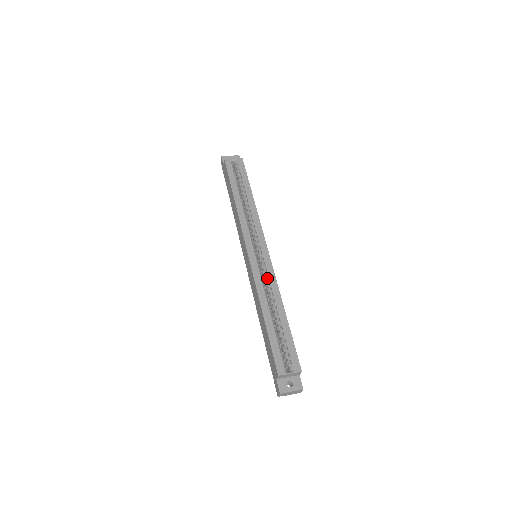
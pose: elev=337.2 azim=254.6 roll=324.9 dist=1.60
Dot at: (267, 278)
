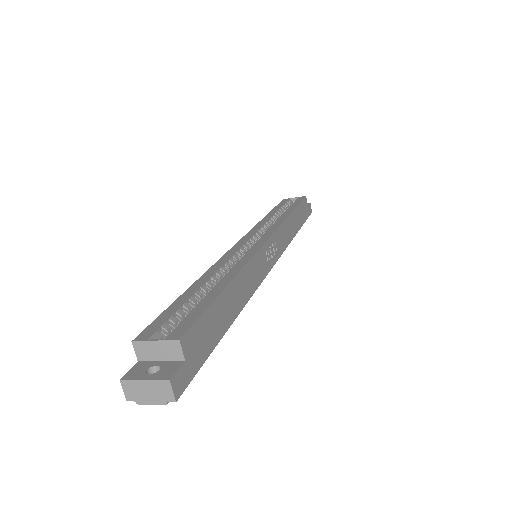
Dot at: occluded
